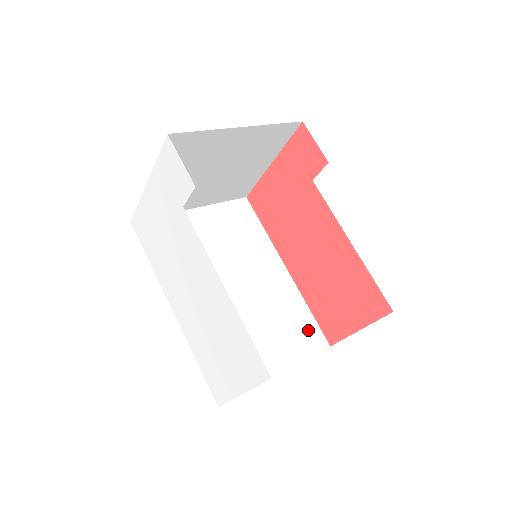
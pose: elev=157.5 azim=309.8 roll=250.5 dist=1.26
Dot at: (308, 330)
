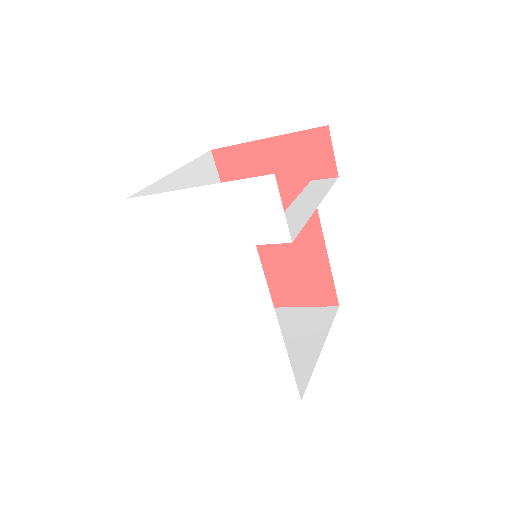
Dot at: occluded
